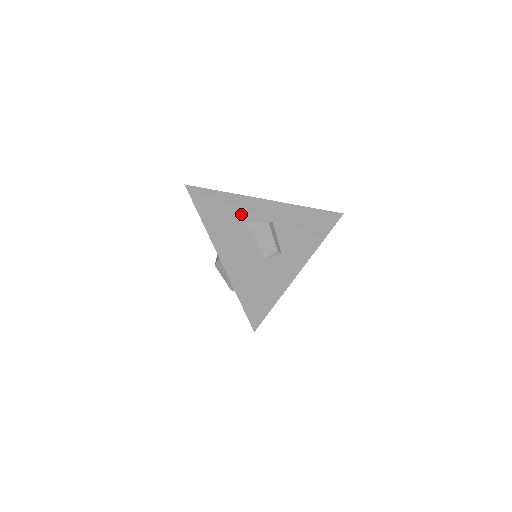
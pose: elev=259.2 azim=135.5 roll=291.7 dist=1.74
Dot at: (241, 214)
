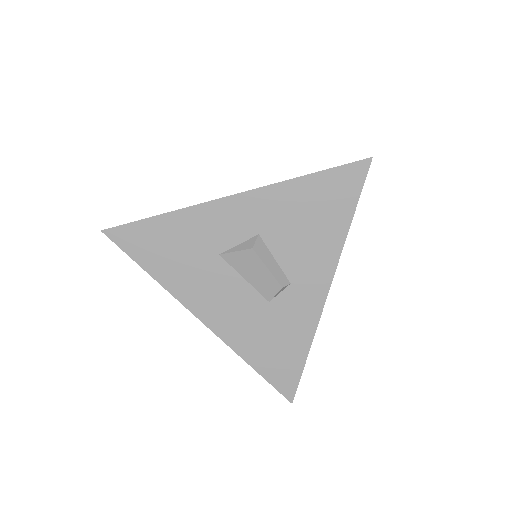
Dot at: (206, 243)
